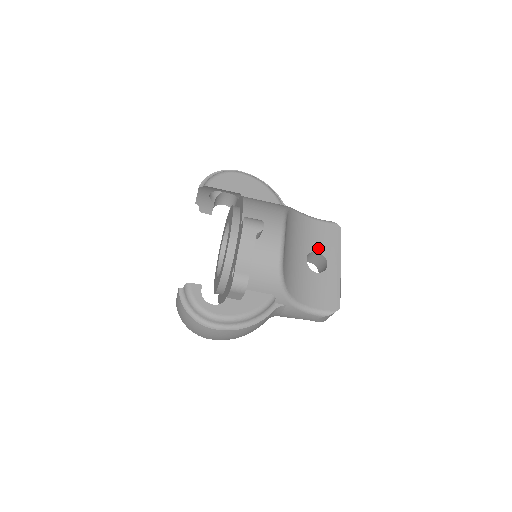
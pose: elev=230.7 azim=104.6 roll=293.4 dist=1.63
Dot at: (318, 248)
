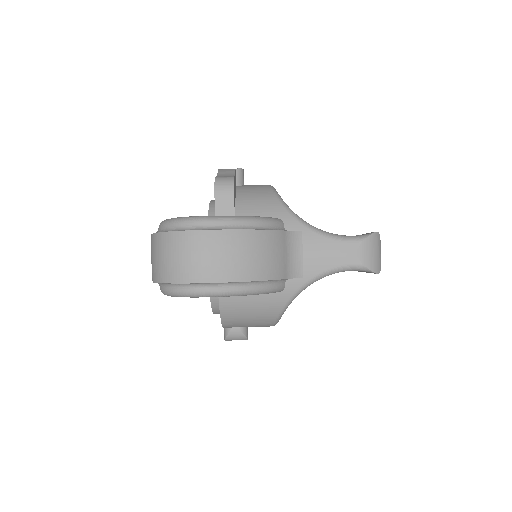
Dot at: occluded
